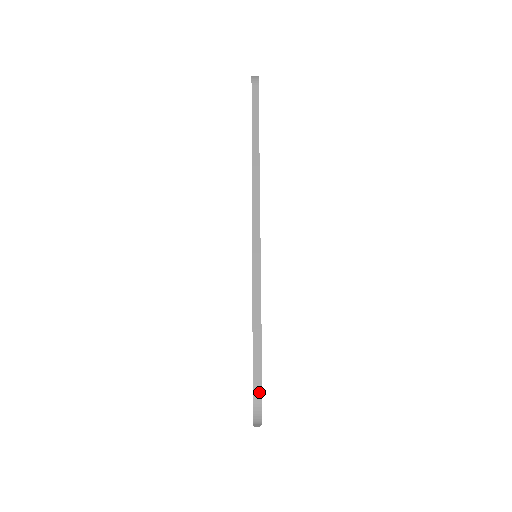
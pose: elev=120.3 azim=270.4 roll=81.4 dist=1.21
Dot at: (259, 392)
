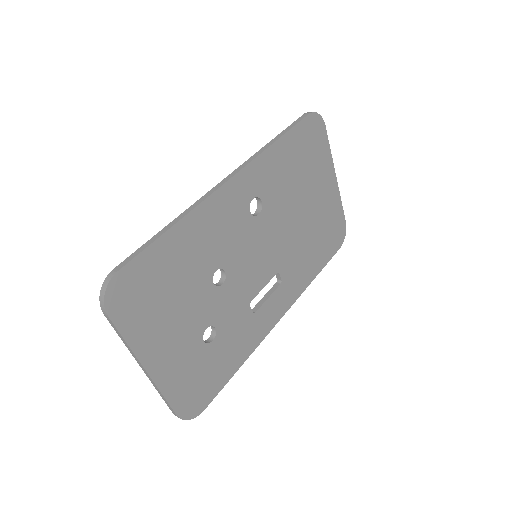
Dot at: (112, 275)
